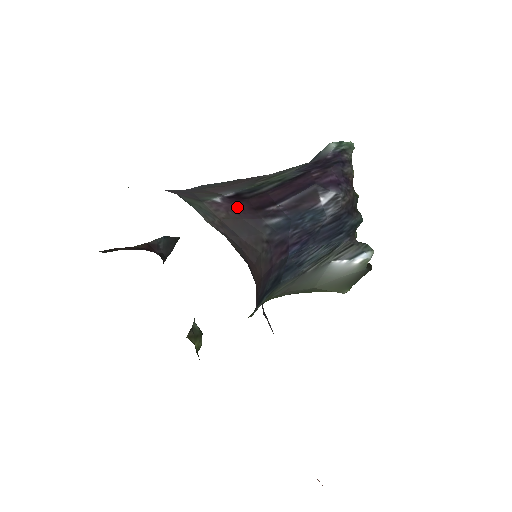
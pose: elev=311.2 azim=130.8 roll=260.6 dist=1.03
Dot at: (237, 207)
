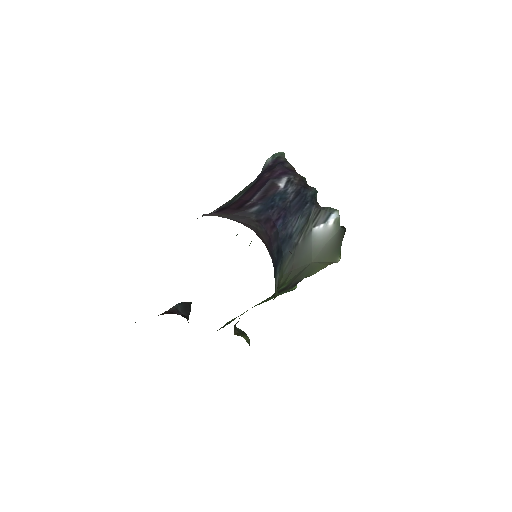
Dot at: (224, 212)
